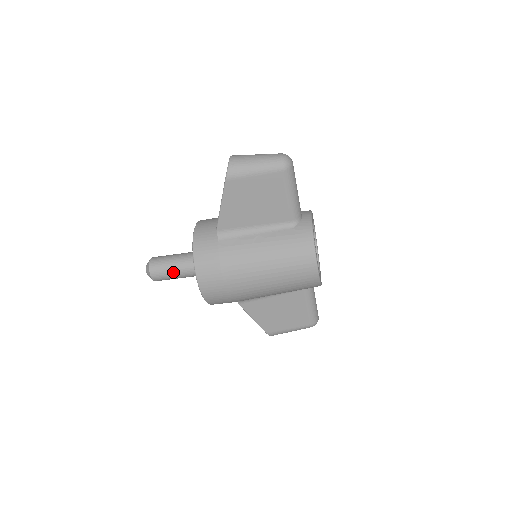
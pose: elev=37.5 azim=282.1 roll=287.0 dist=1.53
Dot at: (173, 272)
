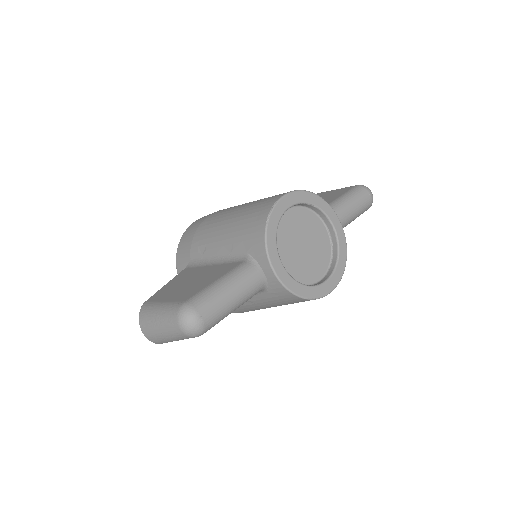
Dot at: occluded
